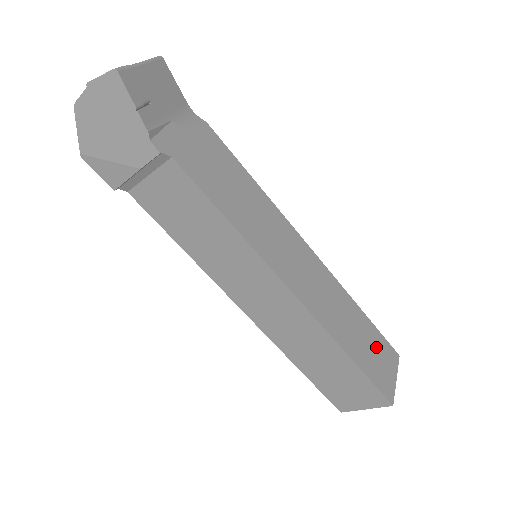
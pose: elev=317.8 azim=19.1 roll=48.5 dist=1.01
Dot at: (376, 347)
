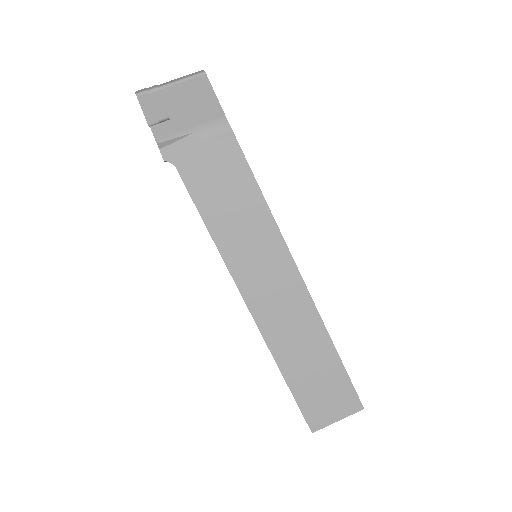
Dot at: (331, 386)
